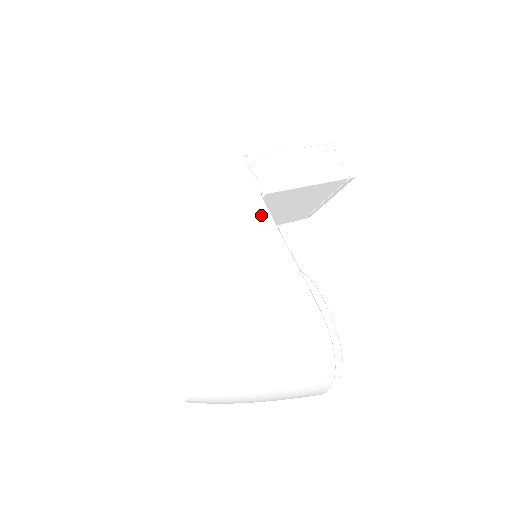
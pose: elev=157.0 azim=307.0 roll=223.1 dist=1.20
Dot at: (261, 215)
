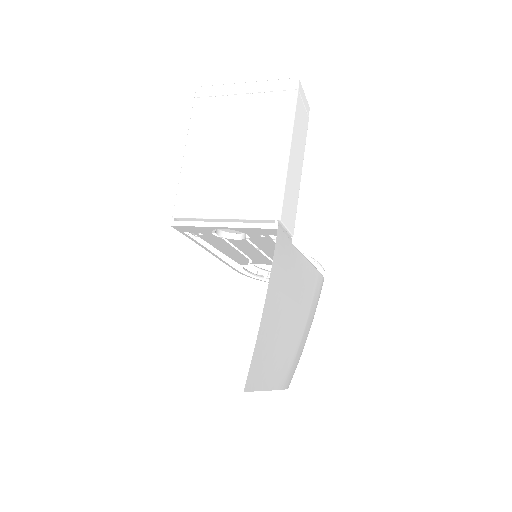
Dot at: (297, 262)
